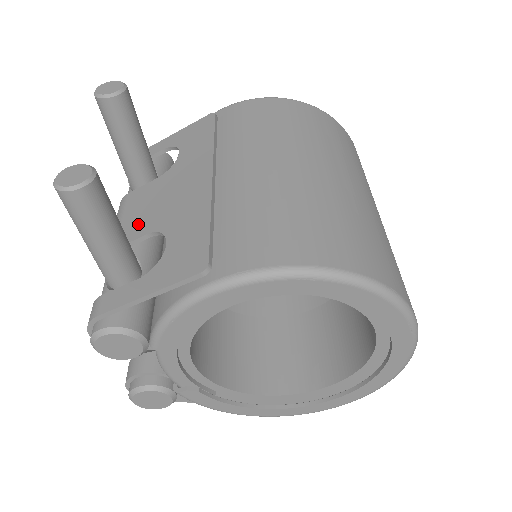
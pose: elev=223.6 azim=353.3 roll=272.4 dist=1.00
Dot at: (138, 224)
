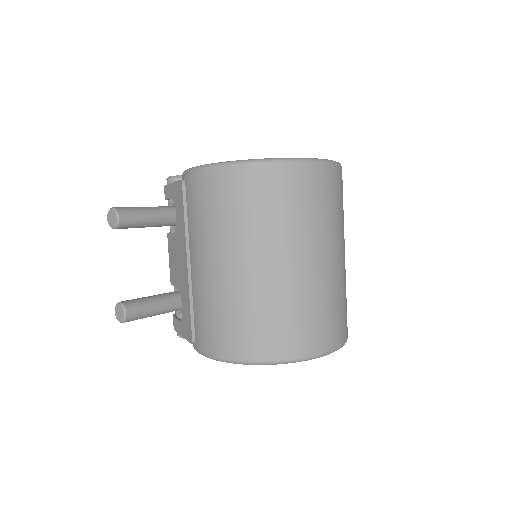
Dot at: (174, 273)
